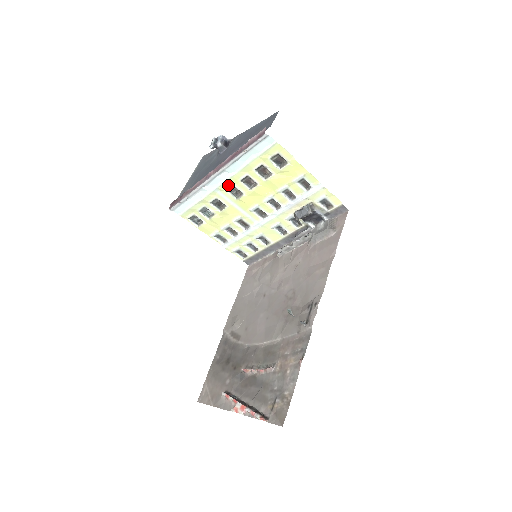
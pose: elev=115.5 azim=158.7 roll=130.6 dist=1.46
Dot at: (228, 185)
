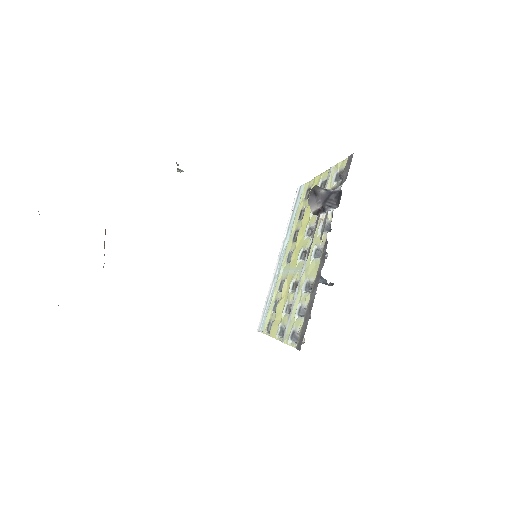
Dot at: (287, 256)
